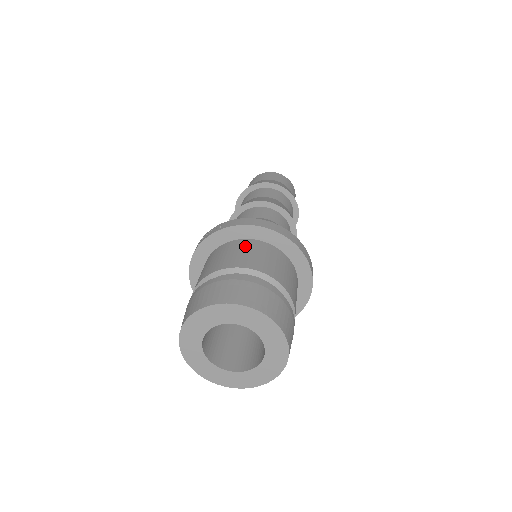
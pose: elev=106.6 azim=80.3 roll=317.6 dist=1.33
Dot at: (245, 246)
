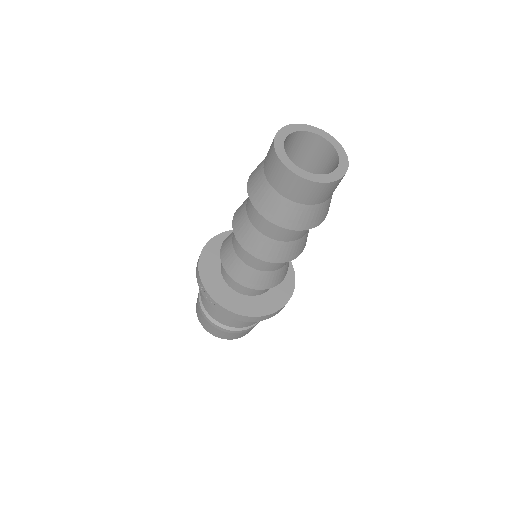
Dot at: occluded
